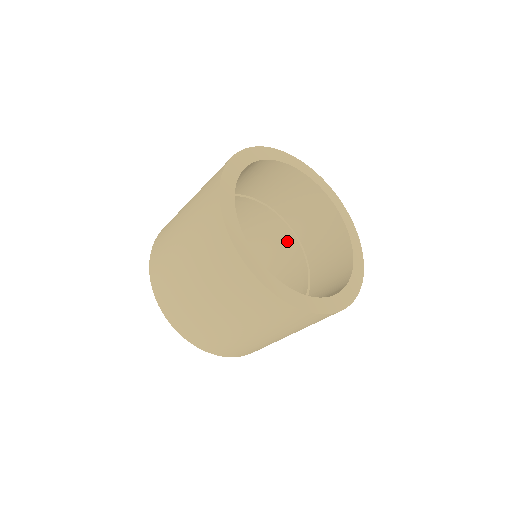
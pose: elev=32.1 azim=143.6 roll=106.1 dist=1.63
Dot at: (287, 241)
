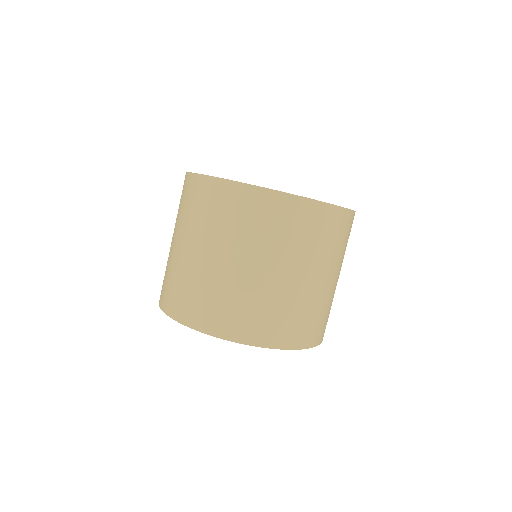
Dot at: occluded
